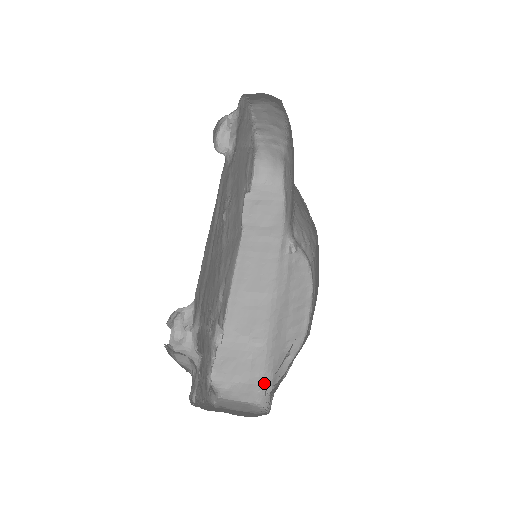
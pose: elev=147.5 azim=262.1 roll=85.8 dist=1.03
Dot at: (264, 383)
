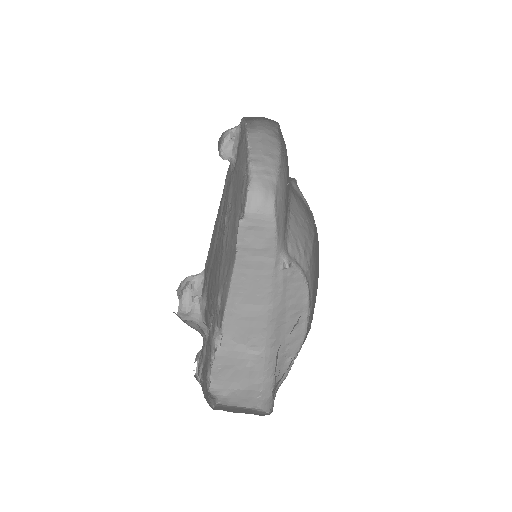
Dot at: (264, 388)
